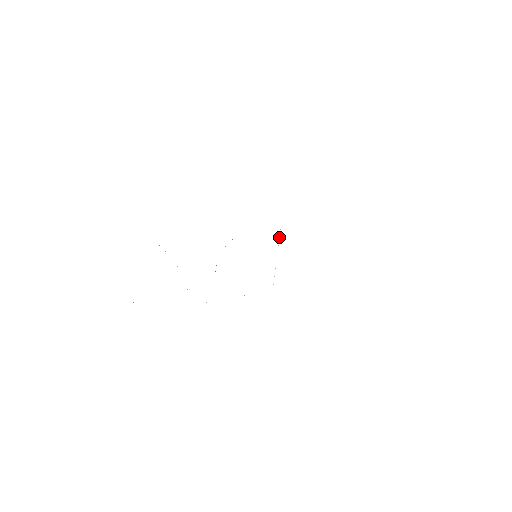
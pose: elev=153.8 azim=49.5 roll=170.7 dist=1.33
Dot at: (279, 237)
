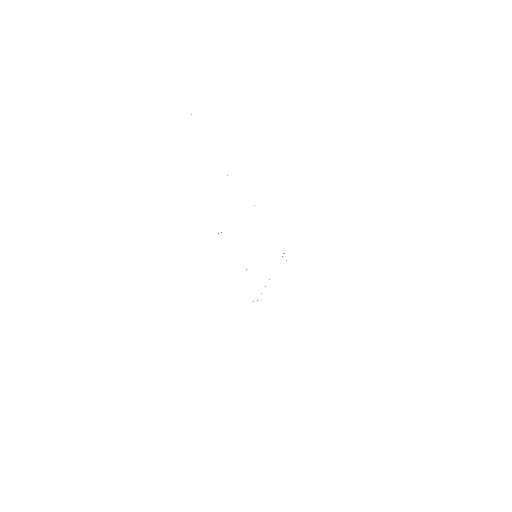
Dot at: occluded
